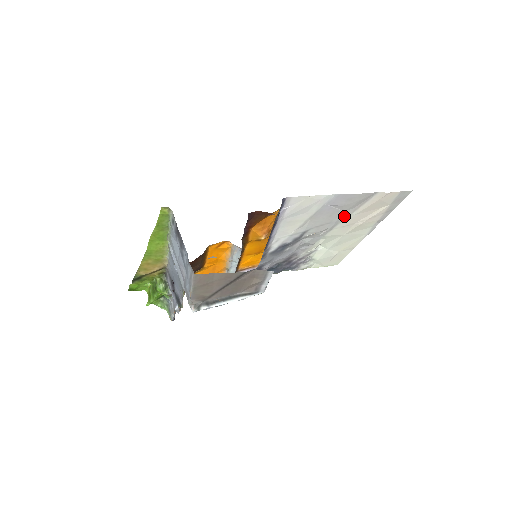
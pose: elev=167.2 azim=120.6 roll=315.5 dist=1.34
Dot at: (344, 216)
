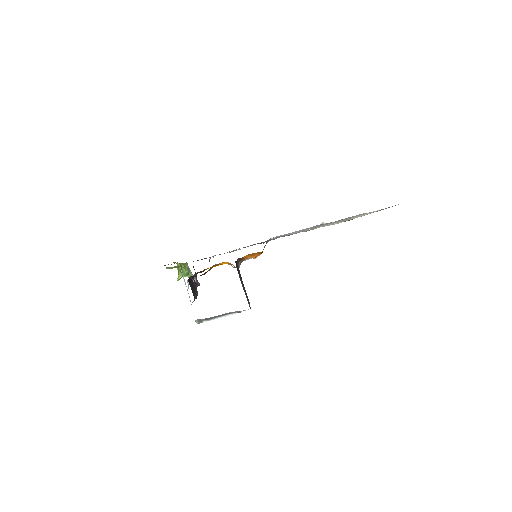
Dot at: (336, 221)
